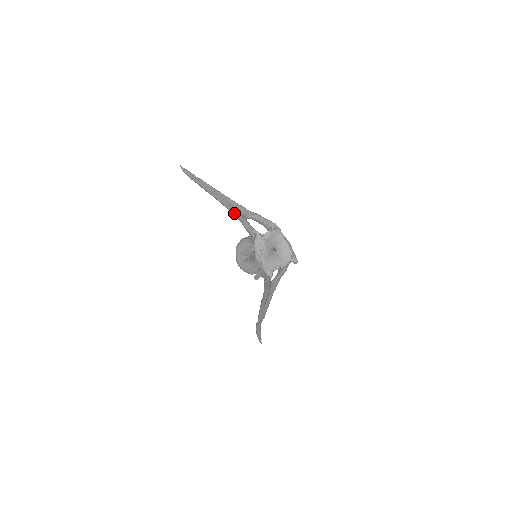
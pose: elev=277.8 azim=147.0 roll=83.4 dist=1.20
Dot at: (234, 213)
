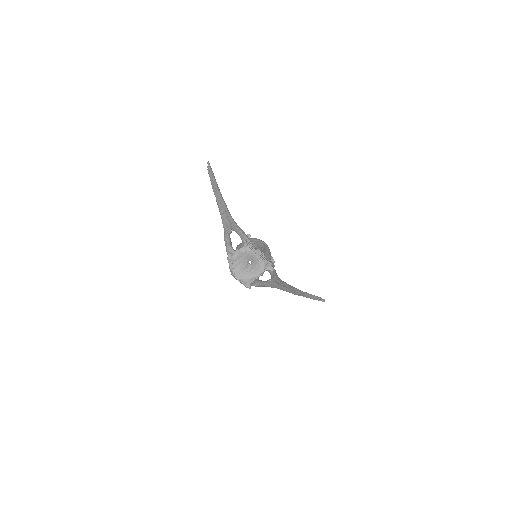
Dot at: (223, 226)
